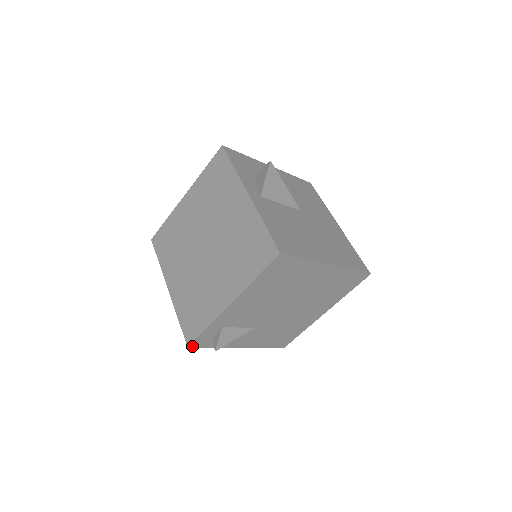
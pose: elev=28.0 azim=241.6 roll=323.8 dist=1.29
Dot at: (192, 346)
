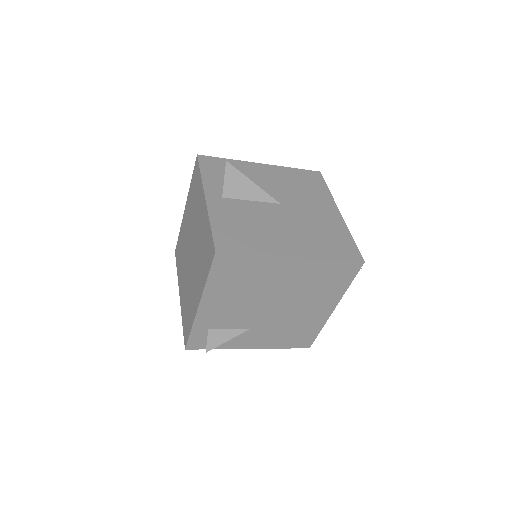
Dot at: (189, 348)
